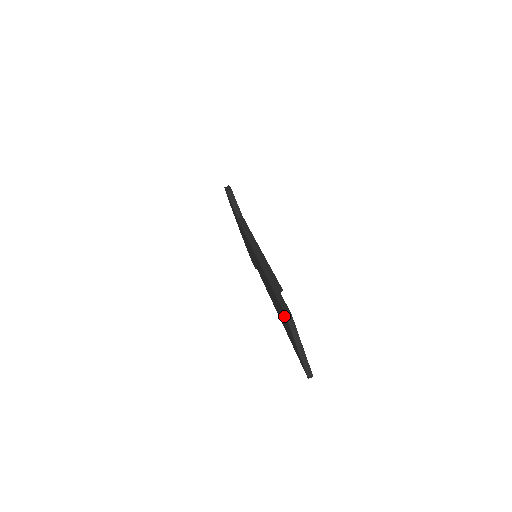
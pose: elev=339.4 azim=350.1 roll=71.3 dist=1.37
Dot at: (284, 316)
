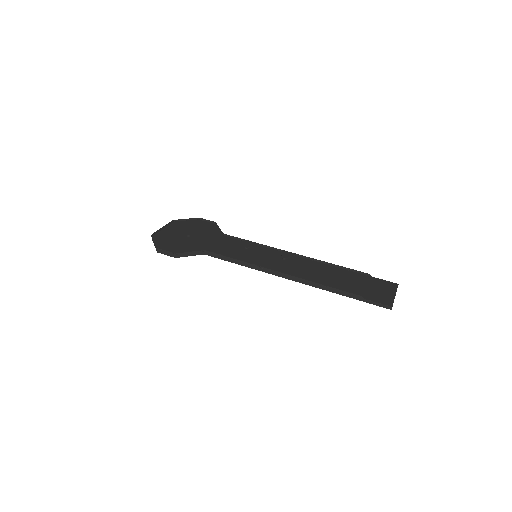
Dot at: occluded
